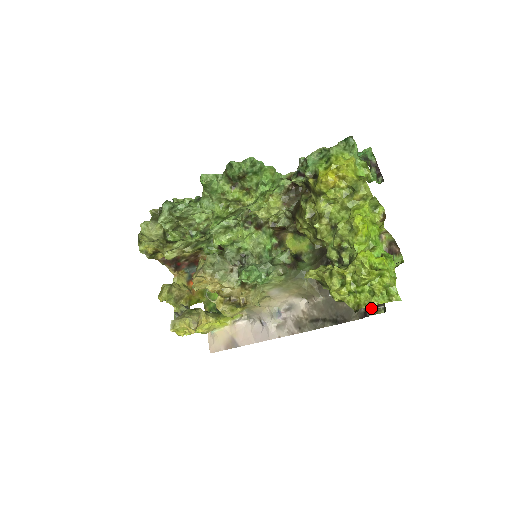
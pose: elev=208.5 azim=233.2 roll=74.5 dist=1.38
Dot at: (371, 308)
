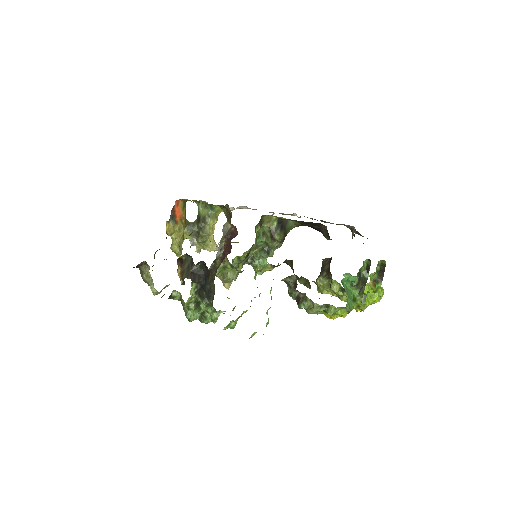
Dot at: (355, 233)
